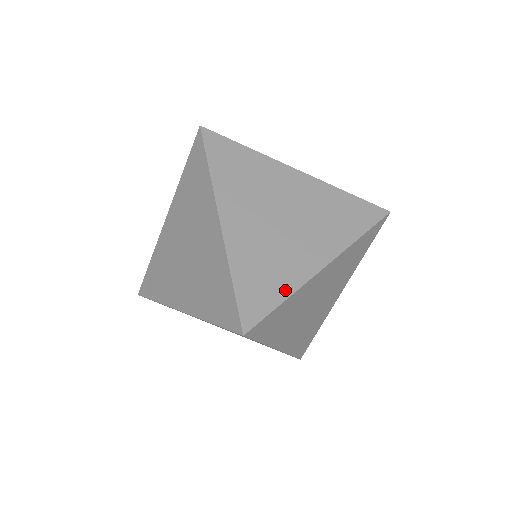
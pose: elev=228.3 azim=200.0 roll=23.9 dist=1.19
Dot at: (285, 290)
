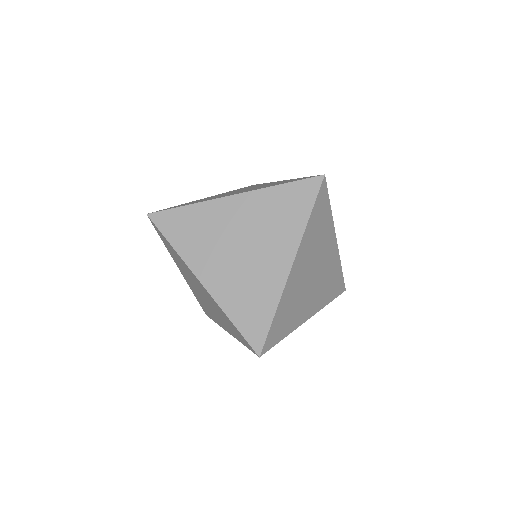
Dot at: (193, 203)
